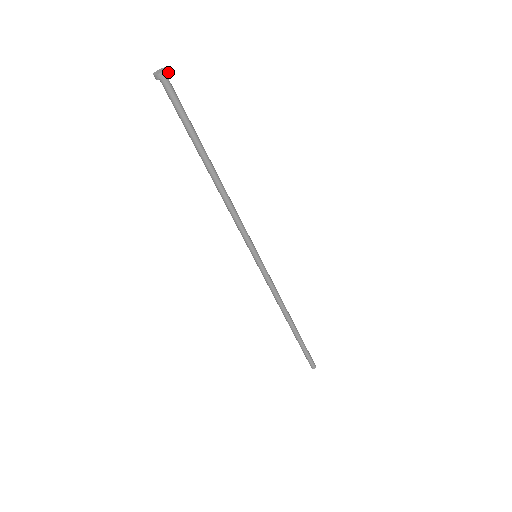
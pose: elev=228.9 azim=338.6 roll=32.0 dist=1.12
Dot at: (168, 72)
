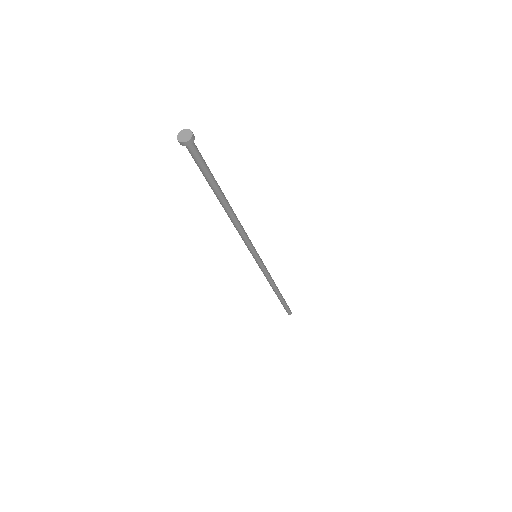
Dot at: (194, 136)
